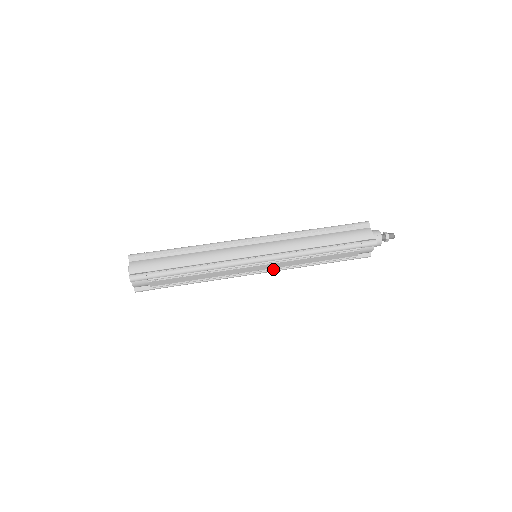
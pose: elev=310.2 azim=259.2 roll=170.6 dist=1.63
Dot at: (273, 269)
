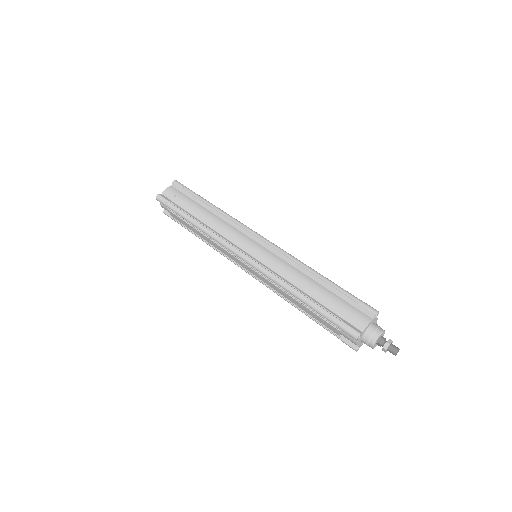
Dot at: (259, 279)
